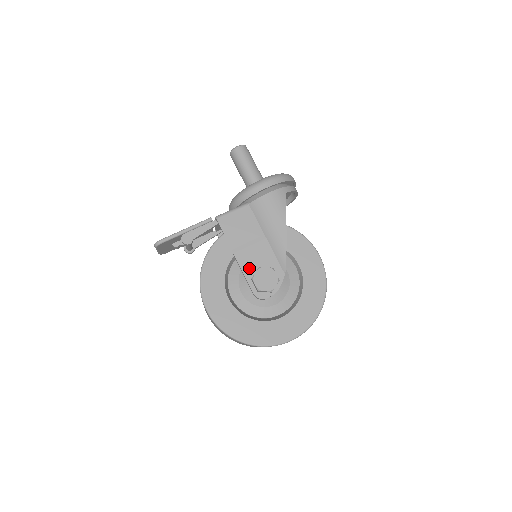
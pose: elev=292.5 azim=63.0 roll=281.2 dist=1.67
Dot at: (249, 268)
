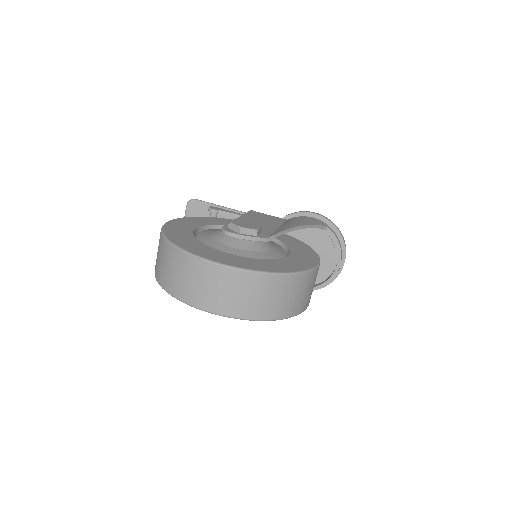
Dot at: occluded
